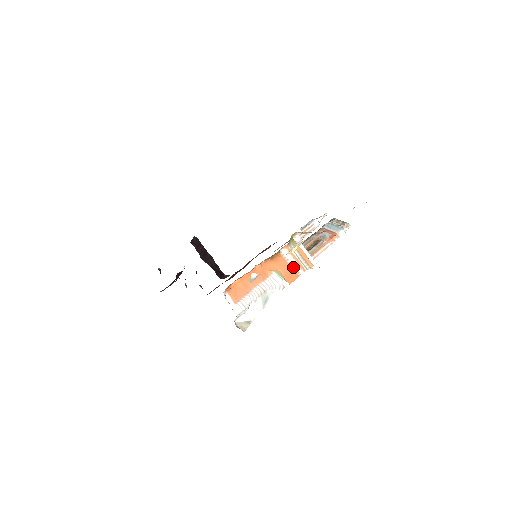
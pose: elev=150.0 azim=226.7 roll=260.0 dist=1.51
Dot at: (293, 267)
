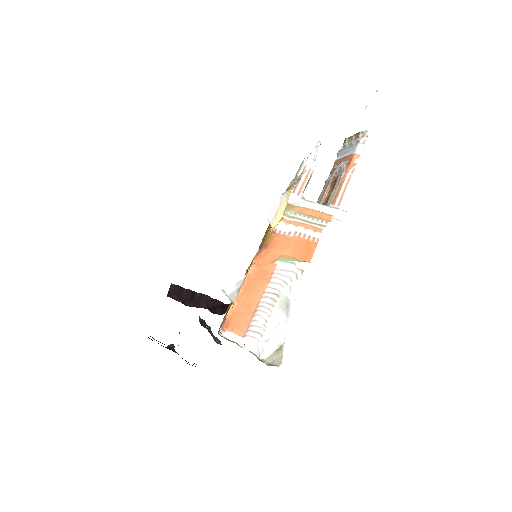
Dot at: (302, 237)
